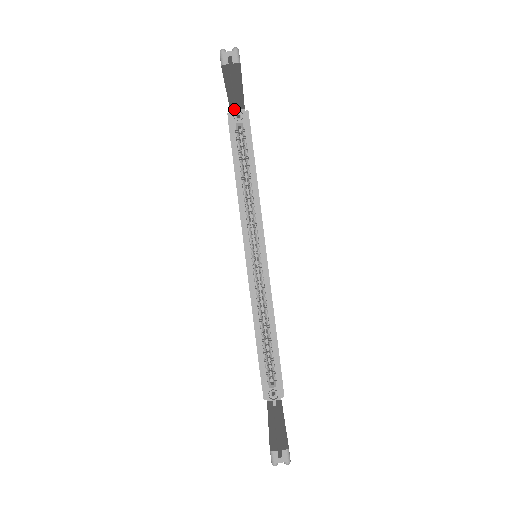
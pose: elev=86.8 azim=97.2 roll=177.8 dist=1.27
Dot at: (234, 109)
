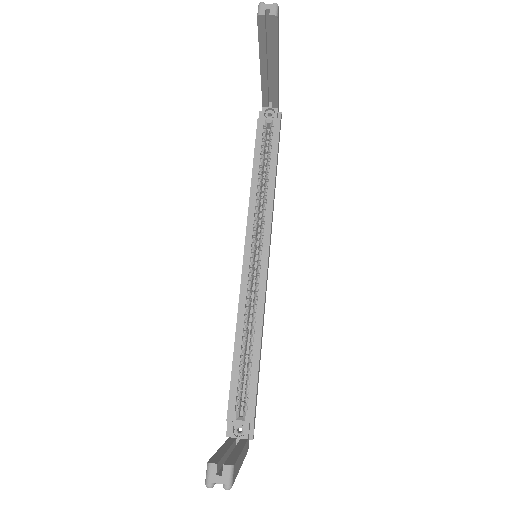
Dot at: (267, 105)
